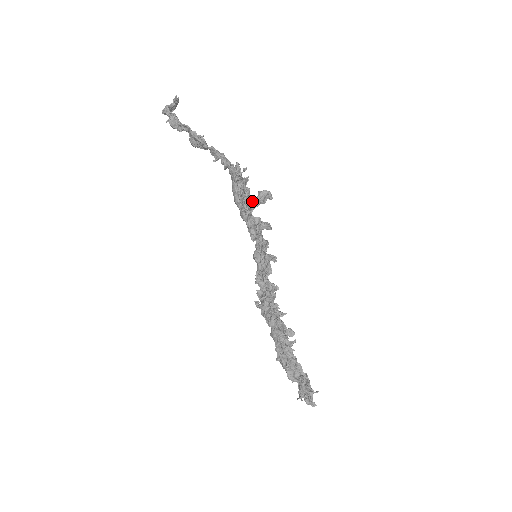
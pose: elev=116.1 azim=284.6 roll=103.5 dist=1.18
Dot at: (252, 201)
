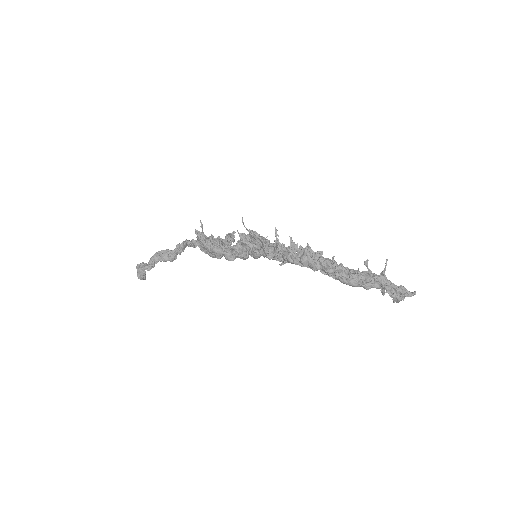
Dot at: occluded
